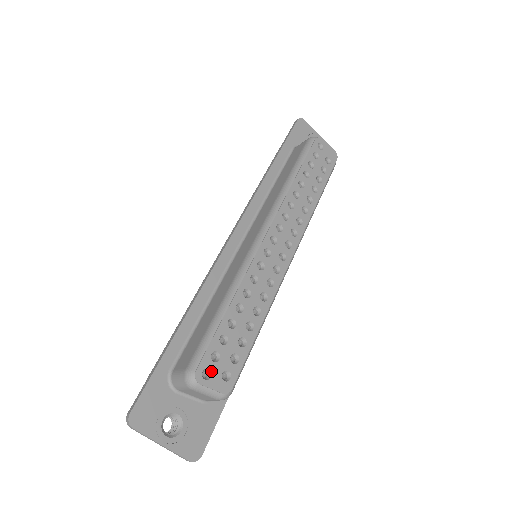
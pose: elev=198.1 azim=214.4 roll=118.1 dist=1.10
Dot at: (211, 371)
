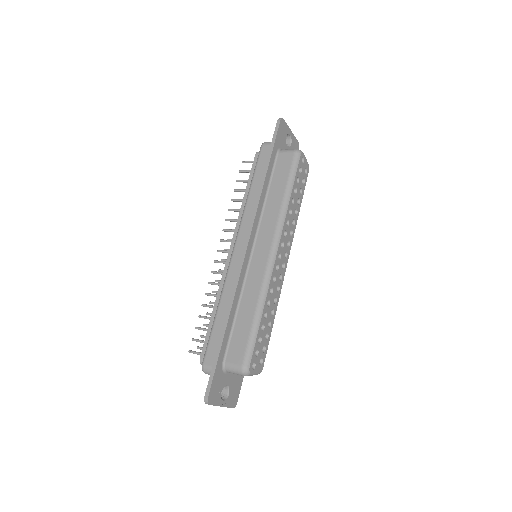
Dot at: (255, 363)
